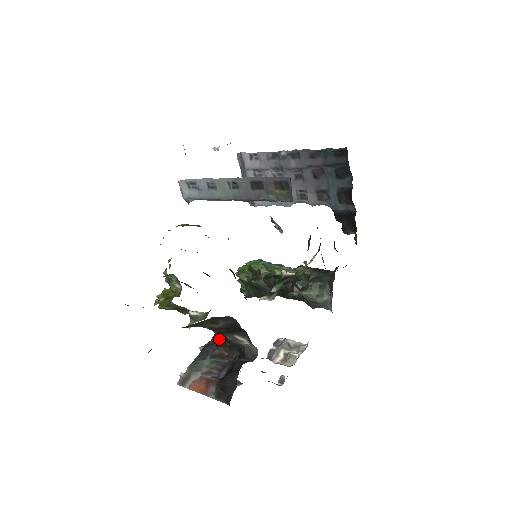
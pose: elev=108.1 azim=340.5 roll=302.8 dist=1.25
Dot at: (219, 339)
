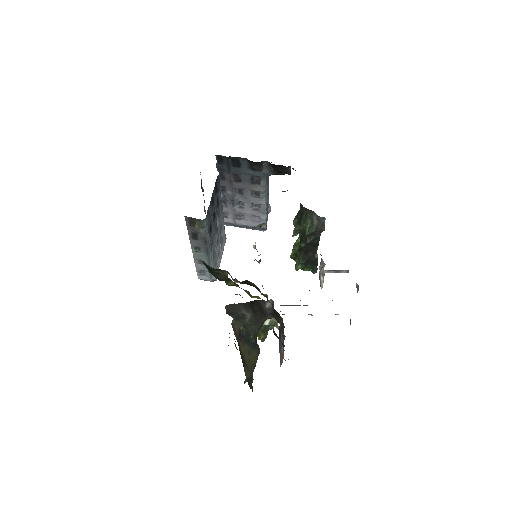
Dot at: (275, 318)
